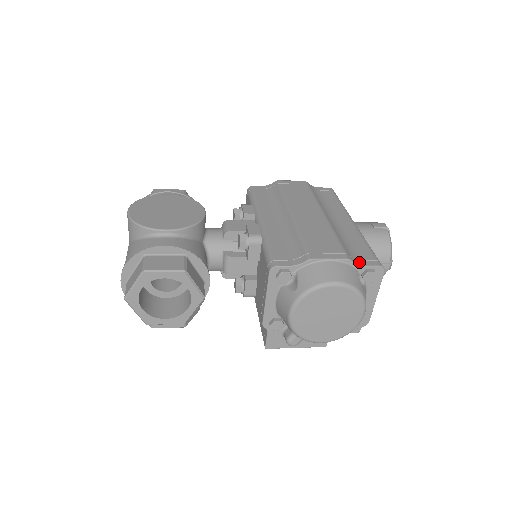
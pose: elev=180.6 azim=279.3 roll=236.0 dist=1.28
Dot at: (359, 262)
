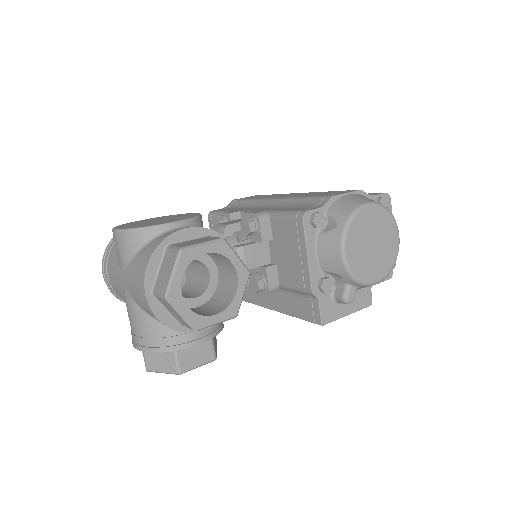
Dot at: (368, 195)
